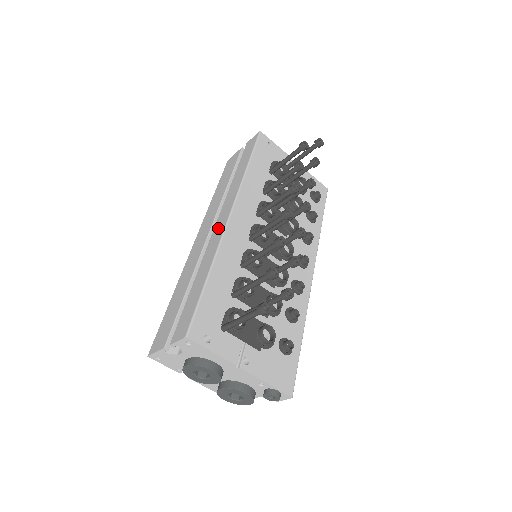
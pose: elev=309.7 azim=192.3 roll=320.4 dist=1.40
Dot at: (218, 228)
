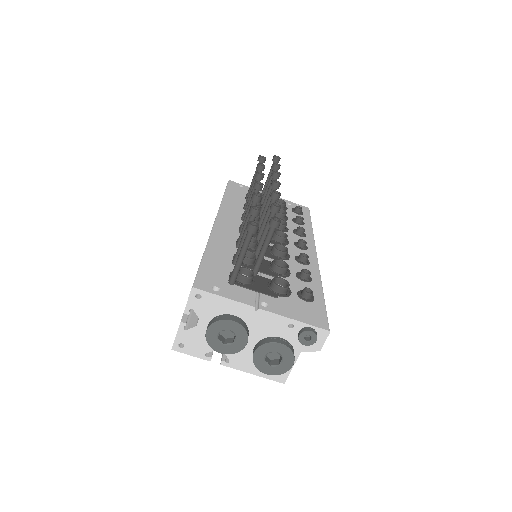
Dot at: occluded
